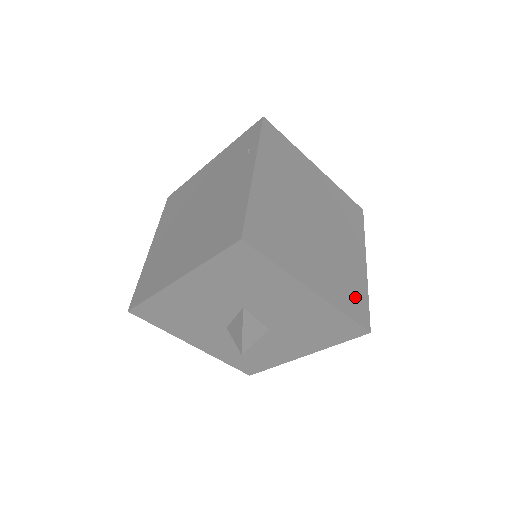
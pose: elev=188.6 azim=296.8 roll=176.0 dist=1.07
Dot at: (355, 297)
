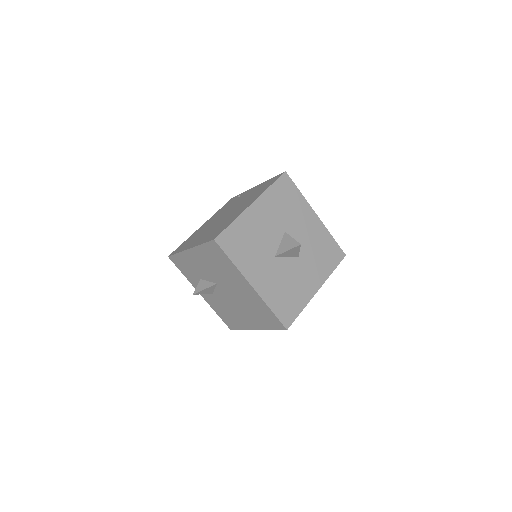
Dot at: occluded
